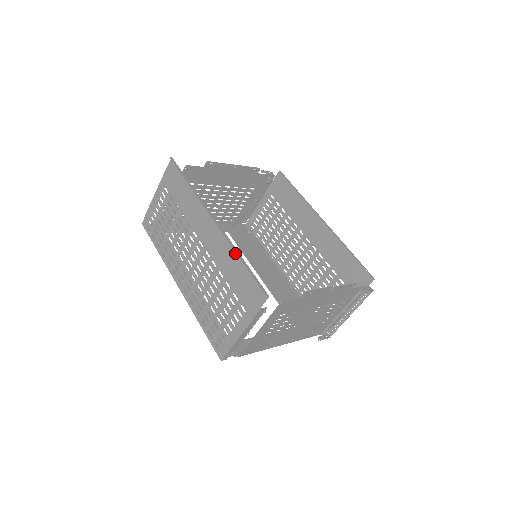
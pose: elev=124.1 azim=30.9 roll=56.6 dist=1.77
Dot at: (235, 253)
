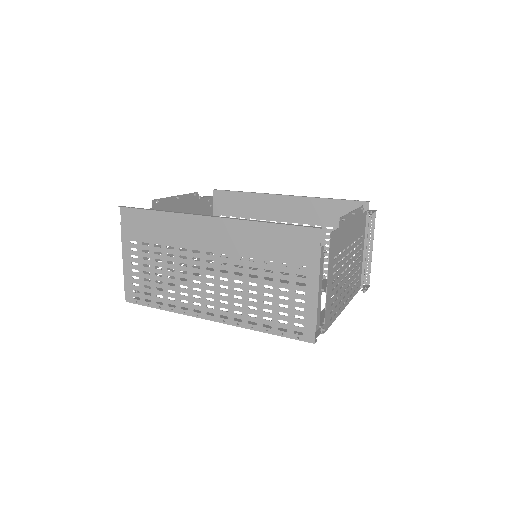
Dot at: (255, 225)
